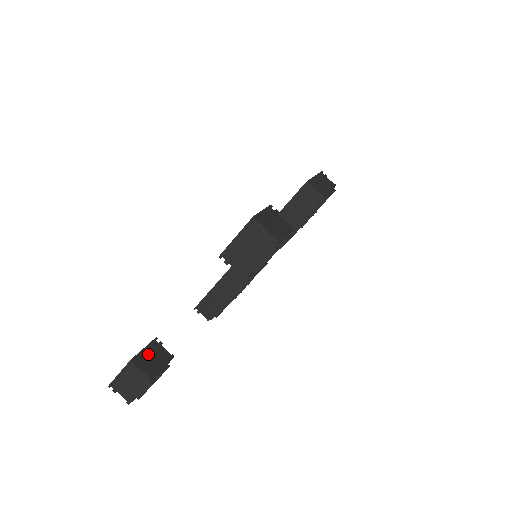
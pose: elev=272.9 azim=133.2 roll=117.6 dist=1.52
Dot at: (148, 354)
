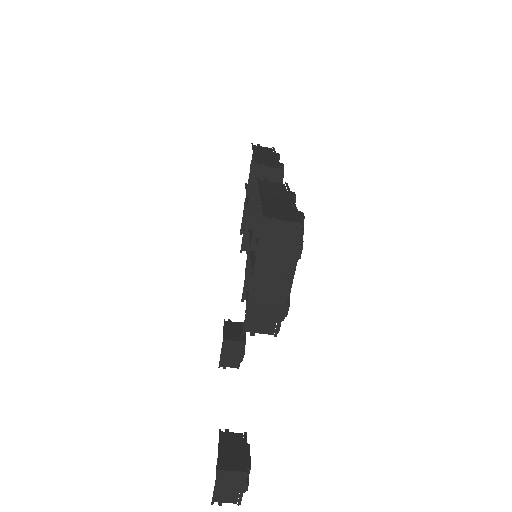
Dot at: (226, 356)
